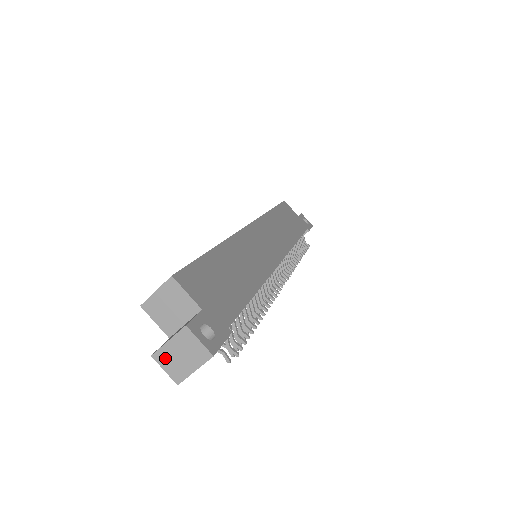
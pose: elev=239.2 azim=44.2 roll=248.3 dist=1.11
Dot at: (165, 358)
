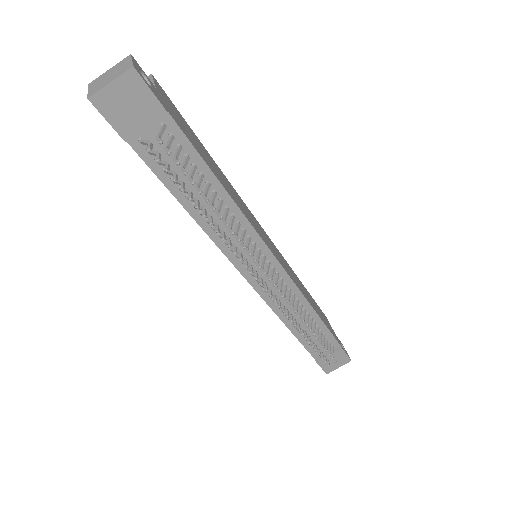
Dot at: (96, 82)
